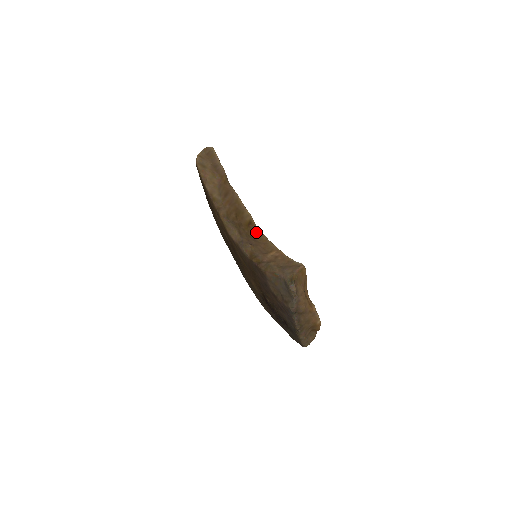
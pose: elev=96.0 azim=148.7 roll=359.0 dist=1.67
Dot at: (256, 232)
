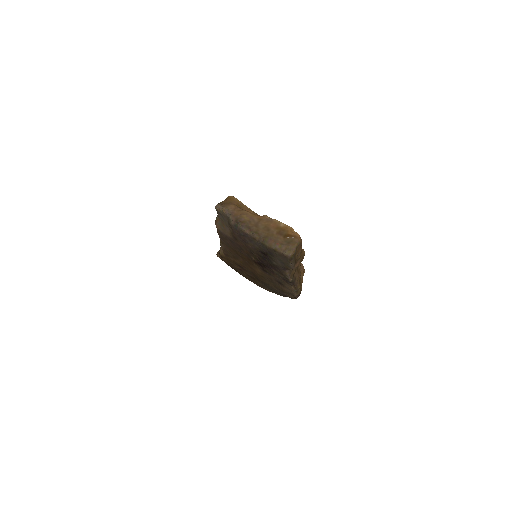
Dot at: occluded
